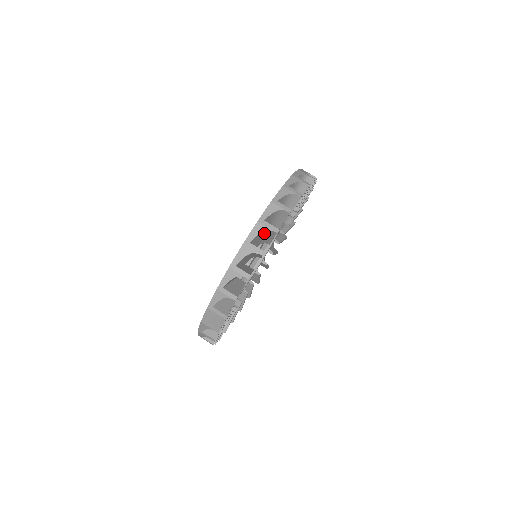
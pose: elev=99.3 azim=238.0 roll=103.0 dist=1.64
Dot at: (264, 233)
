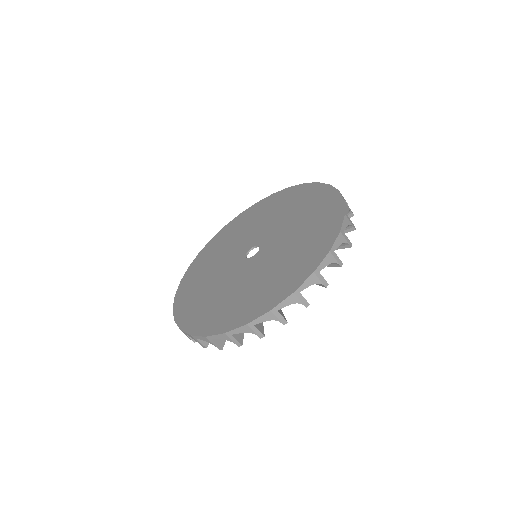
Dot at: occluded
